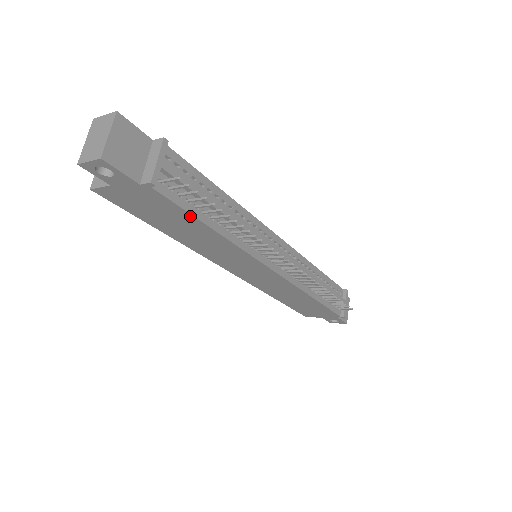
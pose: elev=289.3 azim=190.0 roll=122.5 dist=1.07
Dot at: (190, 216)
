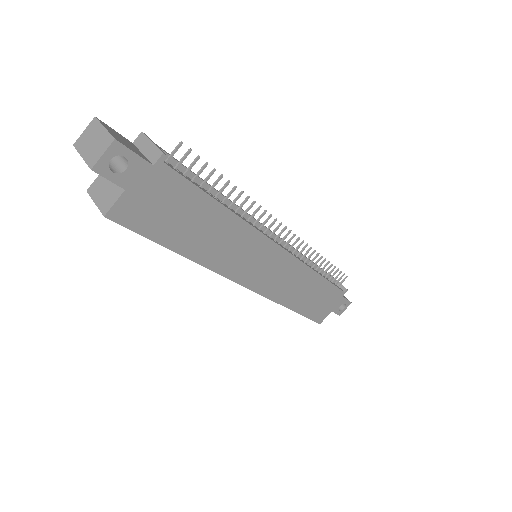
Dot at: (202, 195)
